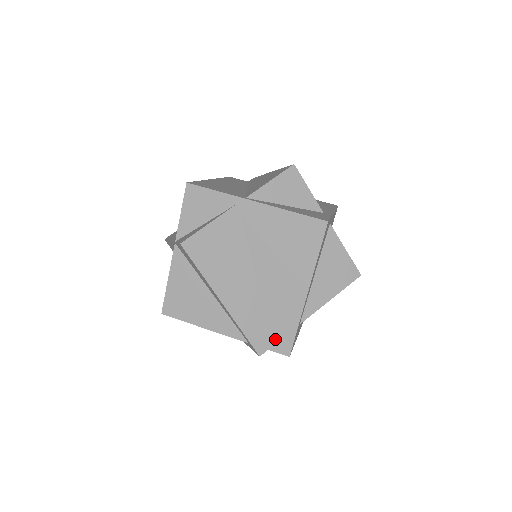
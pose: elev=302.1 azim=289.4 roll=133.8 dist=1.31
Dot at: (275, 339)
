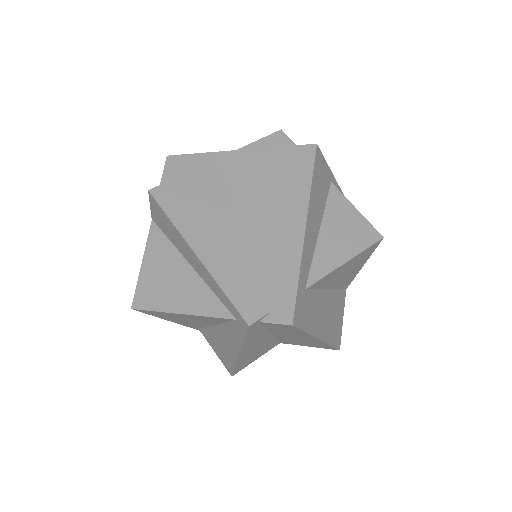
Dot at: (270, 304)
